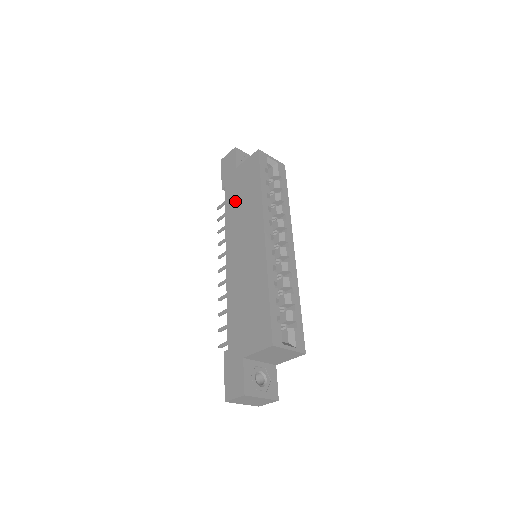
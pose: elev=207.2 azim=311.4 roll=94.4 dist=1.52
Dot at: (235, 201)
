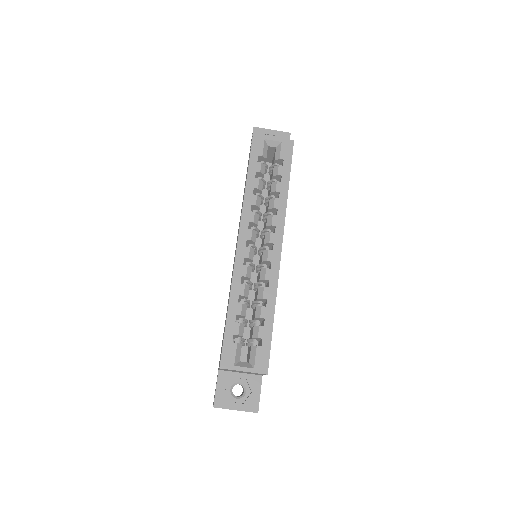
Dot at: occluded
